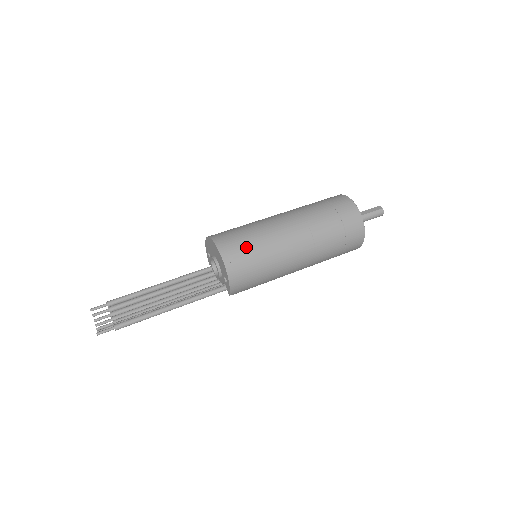
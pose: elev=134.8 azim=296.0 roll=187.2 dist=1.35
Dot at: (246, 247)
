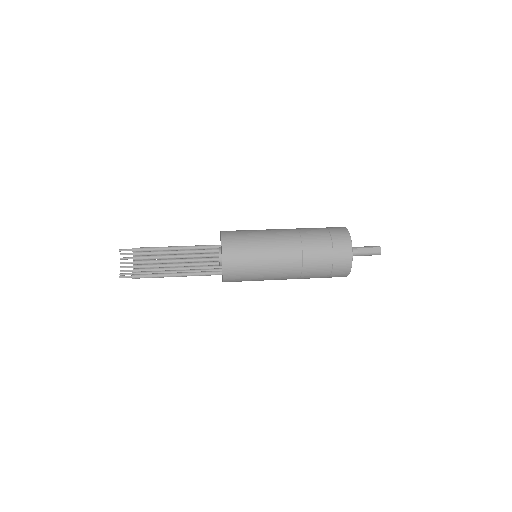
Dot at: (244, 264)
